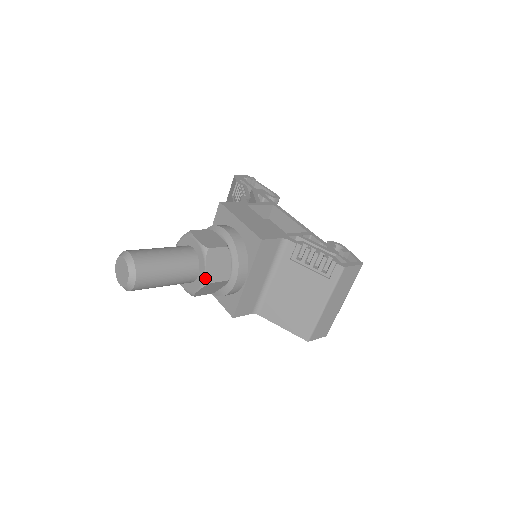
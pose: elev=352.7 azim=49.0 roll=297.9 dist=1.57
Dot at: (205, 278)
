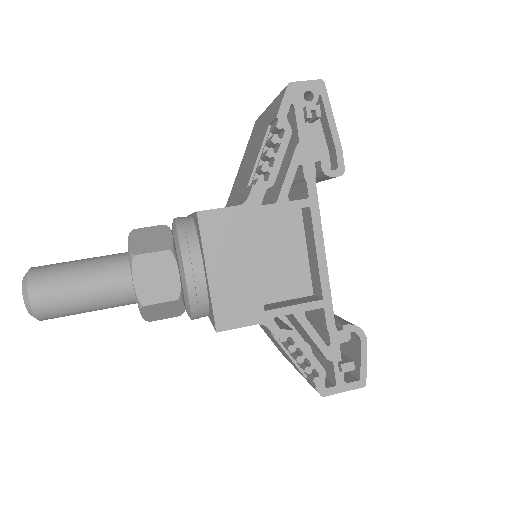
Dot at: (143, 318)
